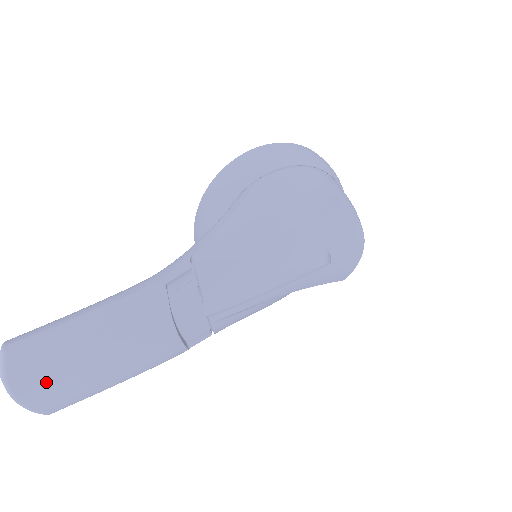
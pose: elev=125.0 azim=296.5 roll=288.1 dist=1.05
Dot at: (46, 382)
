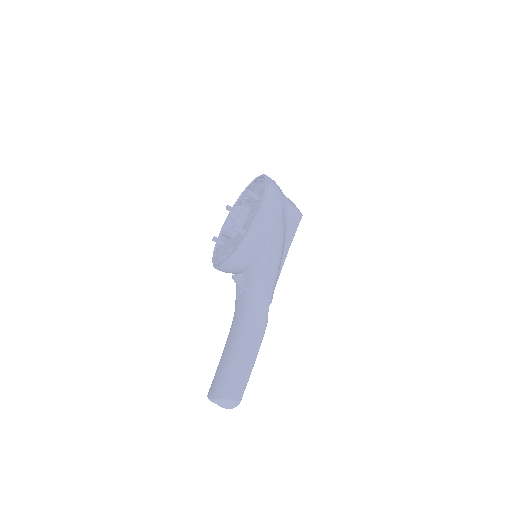
Dot at: occluded
